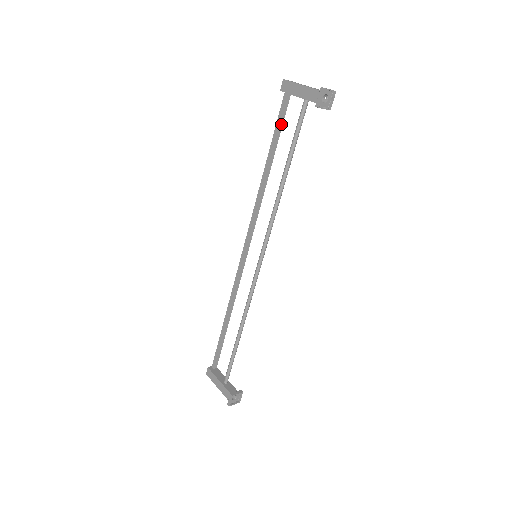
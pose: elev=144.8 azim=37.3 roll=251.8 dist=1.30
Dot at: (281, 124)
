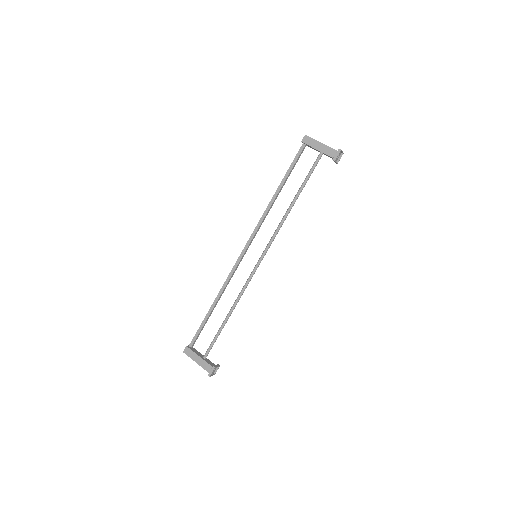
Dot at: (295, 164)
